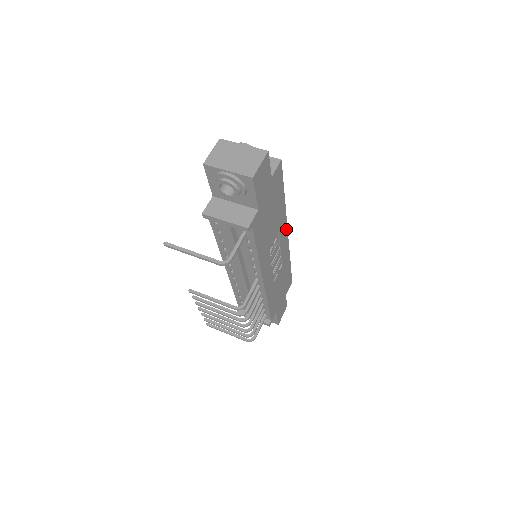
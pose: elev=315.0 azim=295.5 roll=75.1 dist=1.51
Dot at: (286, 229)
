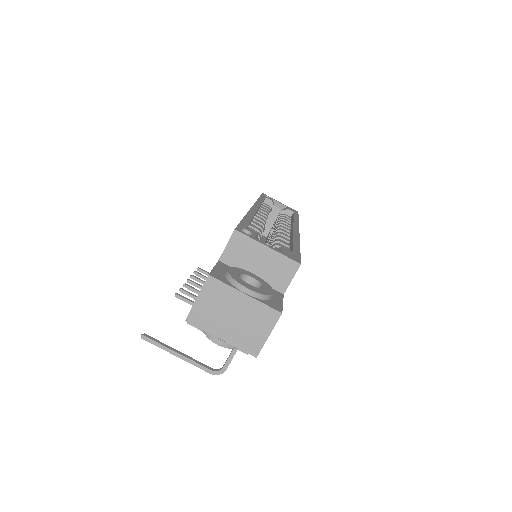
Dot at: occluded
